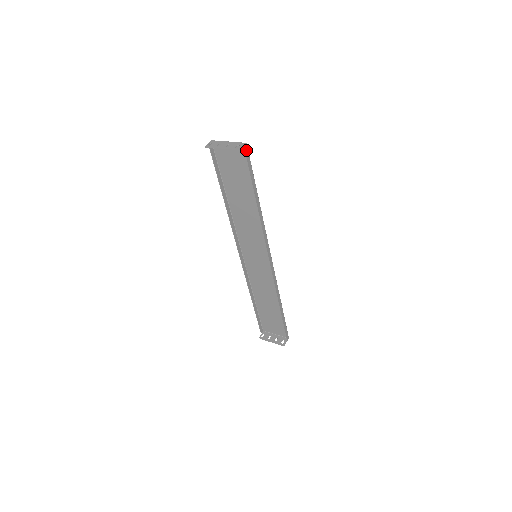
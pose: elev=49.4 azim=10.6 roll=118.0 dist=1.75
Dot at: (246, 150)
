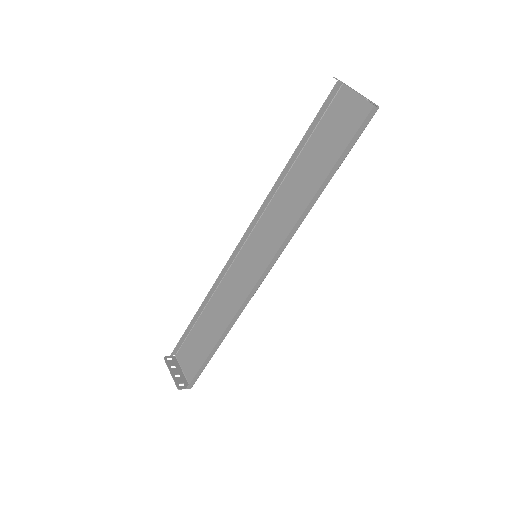
Dot at: (372, 113)
